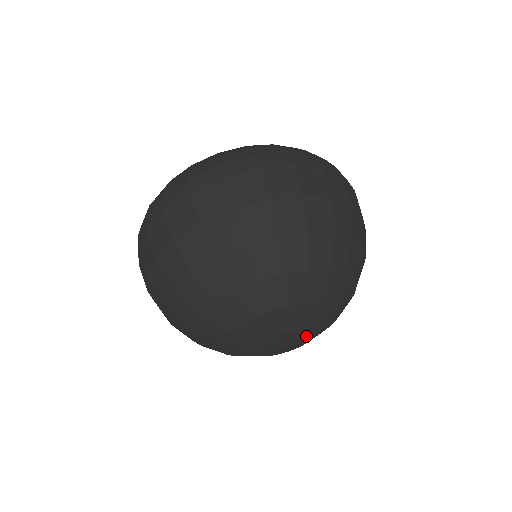
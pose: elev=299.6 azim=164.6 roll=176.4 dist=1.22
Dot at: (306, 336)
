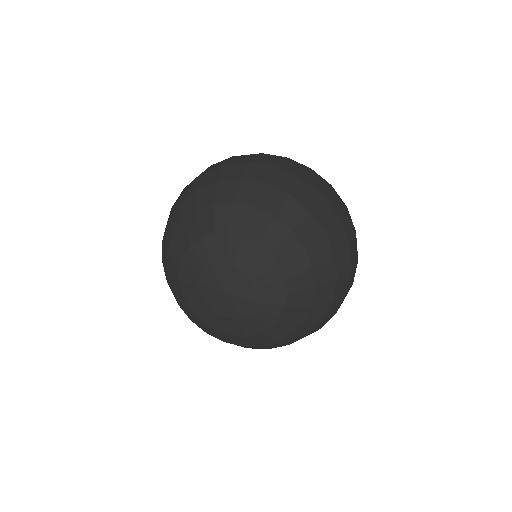
Dot at: (246, 287)
